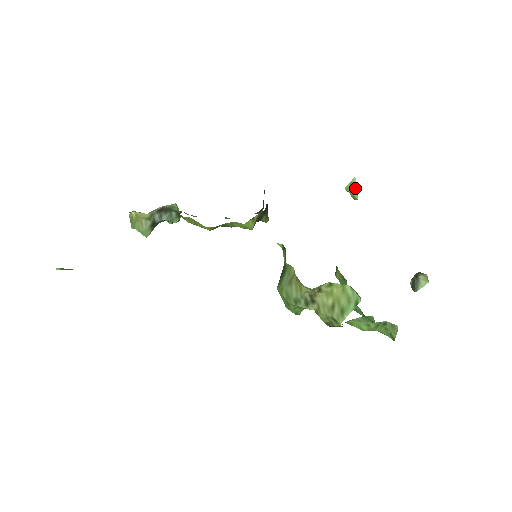
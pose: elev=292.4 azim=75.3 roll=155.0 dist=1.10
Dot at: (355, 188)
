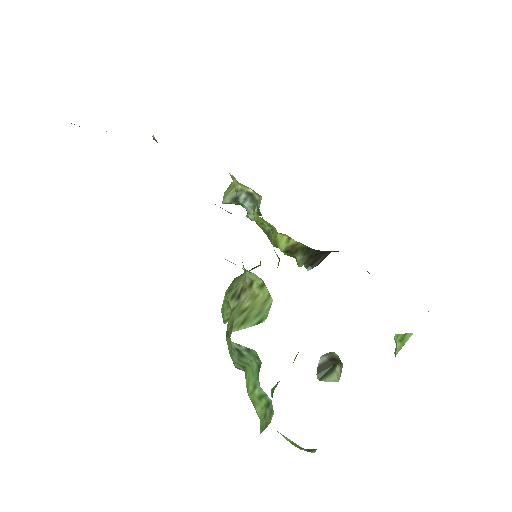
Dot at: (404, 342)
